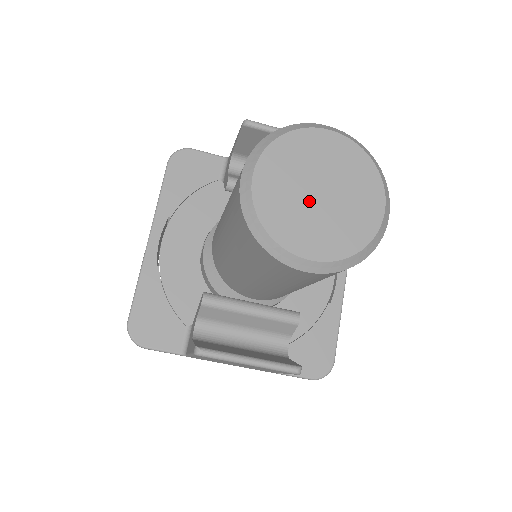
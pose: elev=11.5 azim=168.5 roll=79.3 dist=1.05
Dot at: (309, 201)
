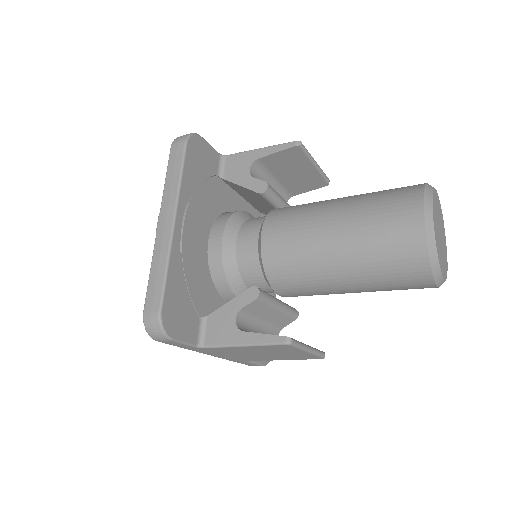
Dot at: (440, 239)
